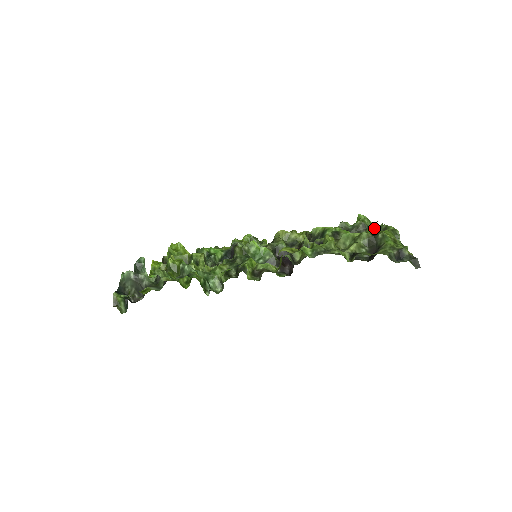
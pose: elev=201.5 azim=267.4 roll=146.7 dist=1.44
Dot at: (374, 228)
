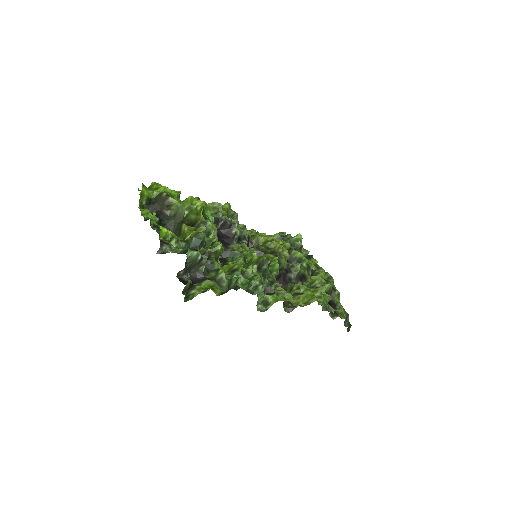
Dot at: (324, 272)
